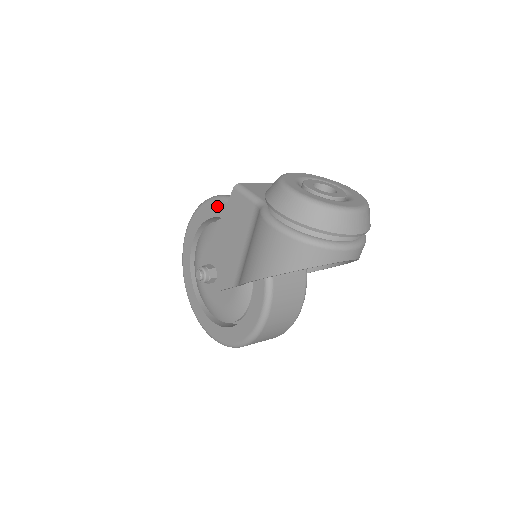
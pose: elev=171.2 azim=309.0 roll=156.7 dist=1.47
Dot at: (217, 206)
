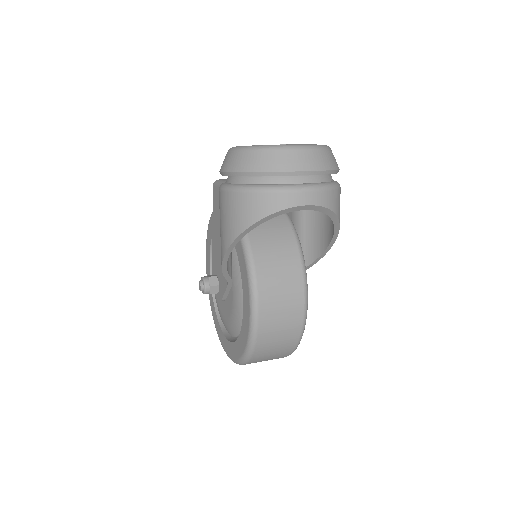
Dot at: occluded
